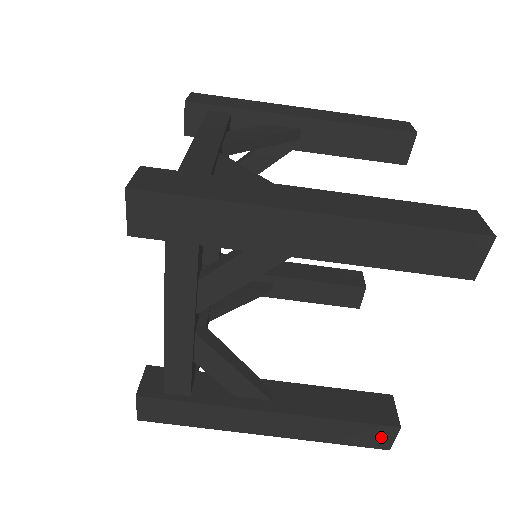
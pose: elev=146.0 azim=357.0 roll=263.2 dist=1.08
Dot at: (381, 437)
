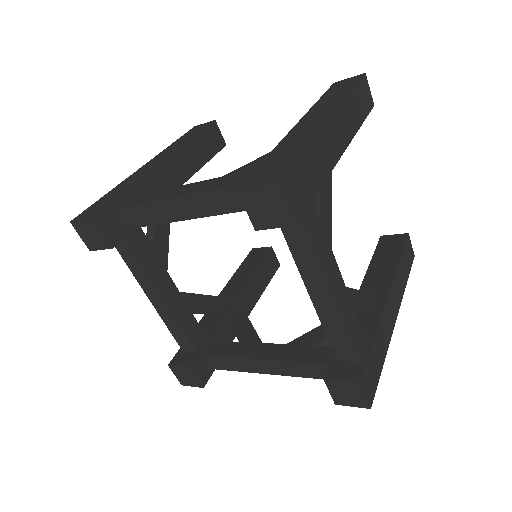
Dot at: (410, 251)
